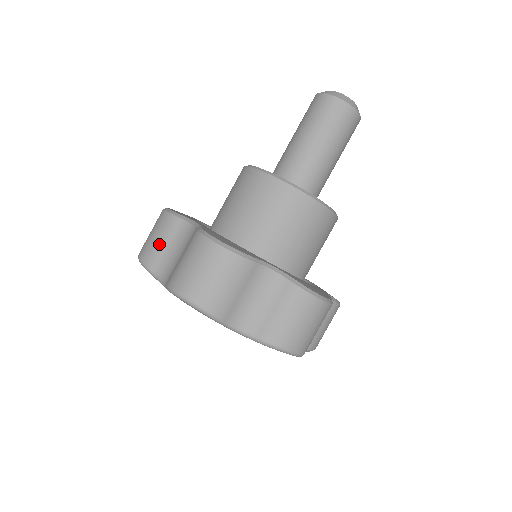
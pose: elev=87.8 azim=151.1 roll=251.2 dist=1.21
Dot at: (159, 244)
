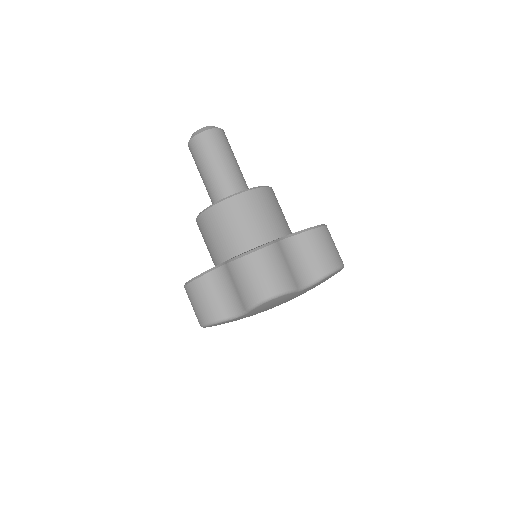
Dot at: occluded
